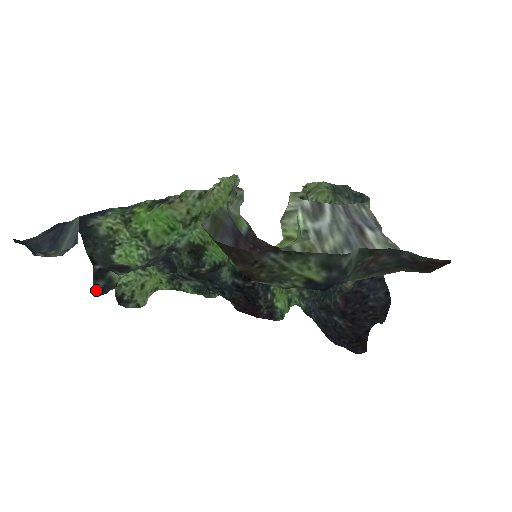
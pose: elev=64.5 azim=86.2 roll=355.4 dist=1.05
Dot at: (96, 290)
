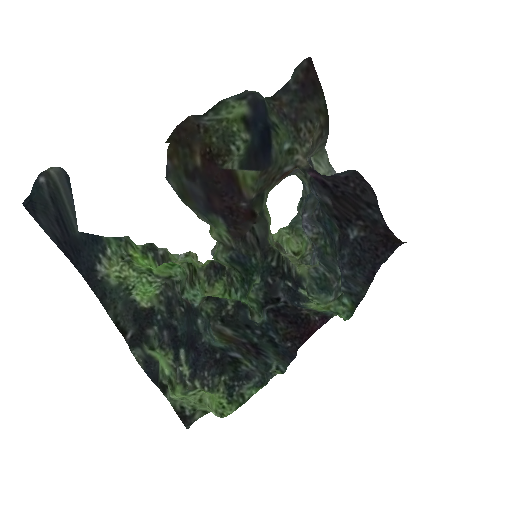
Dot at: (138, 358)
